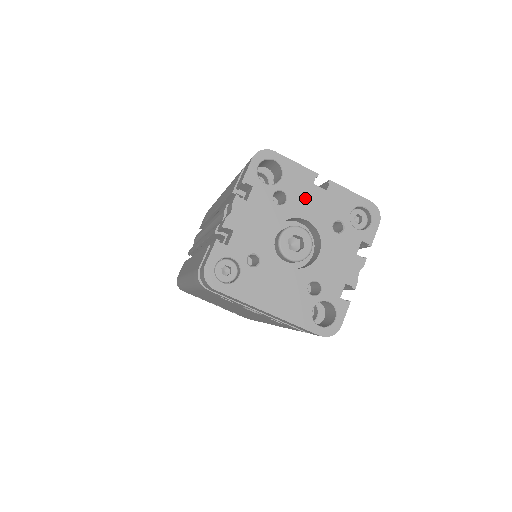
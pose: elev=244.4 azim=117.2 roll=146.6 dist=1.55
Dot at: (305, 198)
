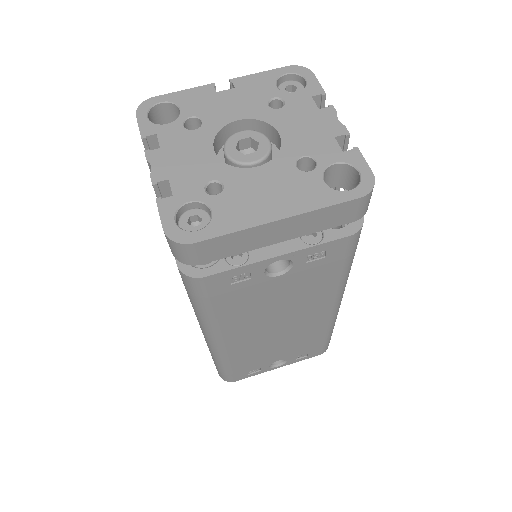
Dot at: (219, 107)
